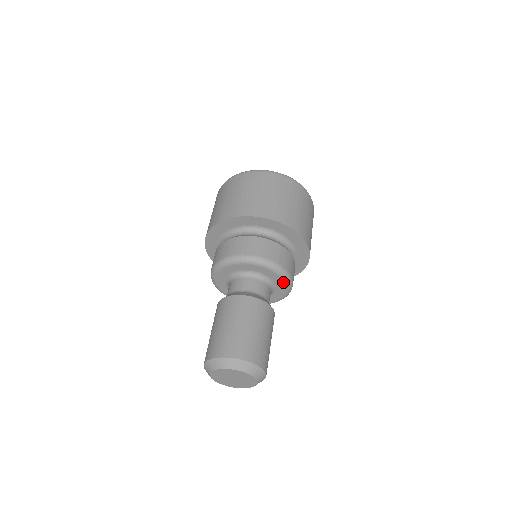
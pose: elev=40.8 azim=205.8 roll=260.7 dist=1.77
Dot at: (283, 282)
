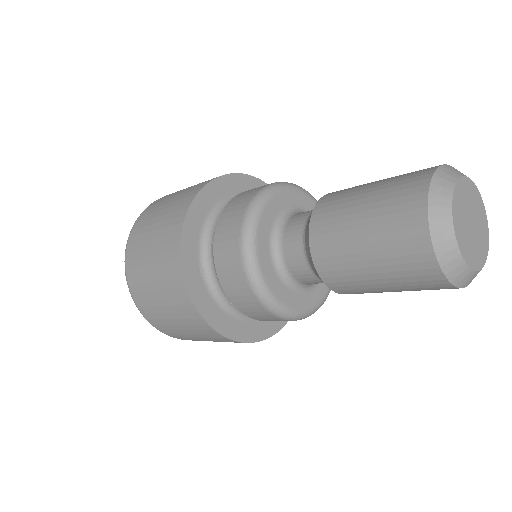
Dot at: occluded
